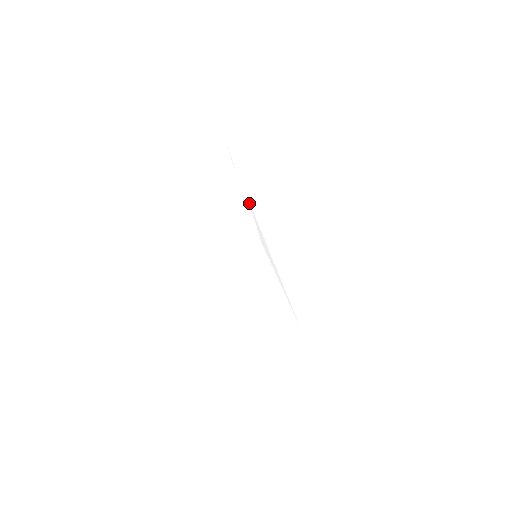
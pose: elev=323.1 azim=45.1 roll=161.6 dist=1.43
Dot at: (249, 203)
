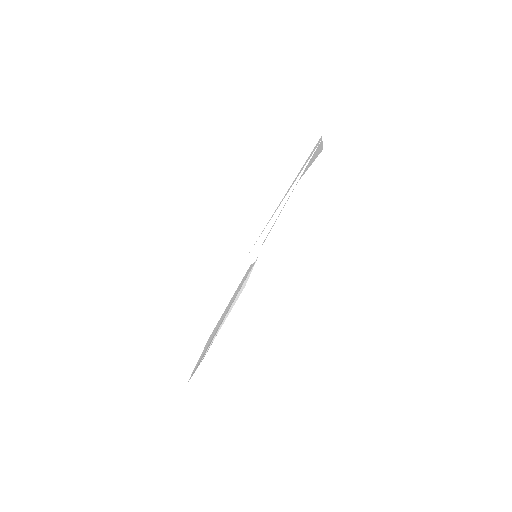
Dot at: (274, 212)
